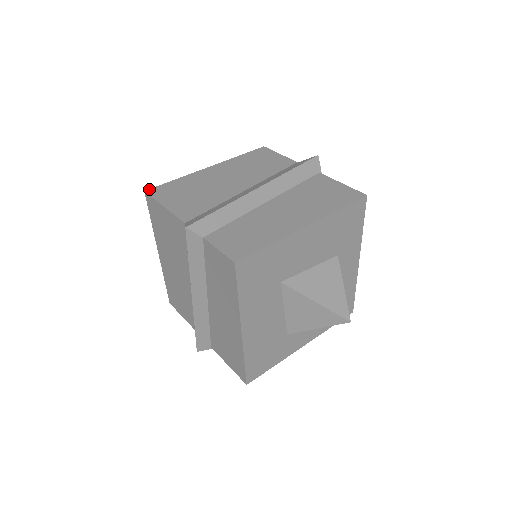
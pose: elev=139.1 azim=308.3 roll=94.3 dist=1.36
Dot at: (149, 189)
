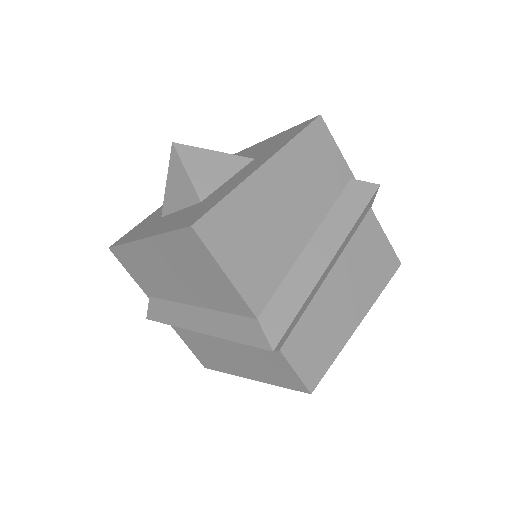
Dot at: (197, 221)
